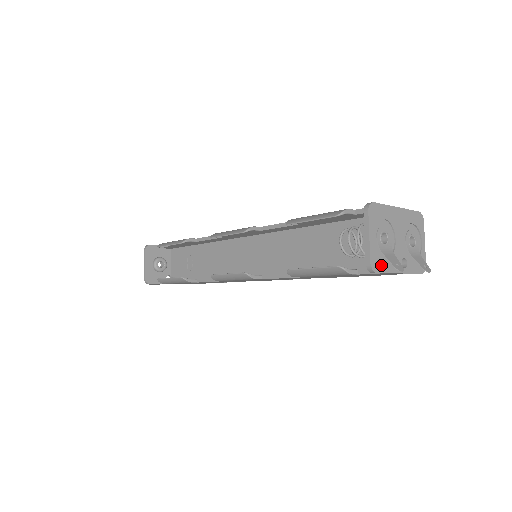
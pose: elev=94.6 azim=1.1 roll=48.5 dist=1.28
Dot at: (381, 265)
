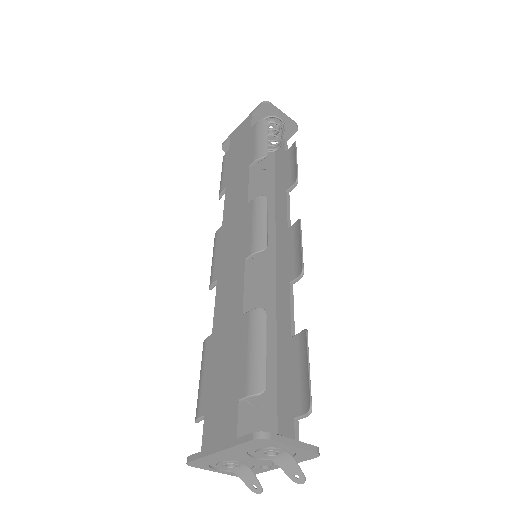
Dot at: occluded
